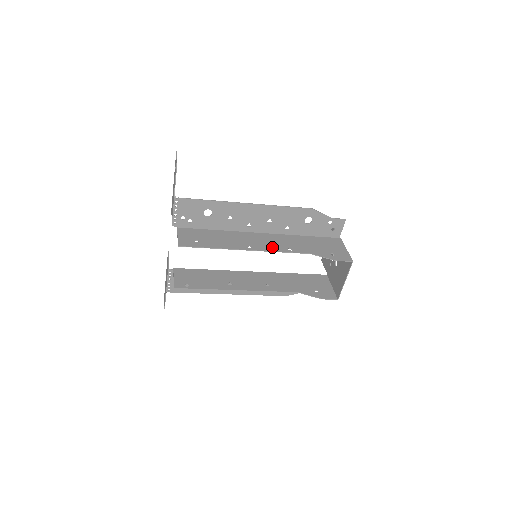
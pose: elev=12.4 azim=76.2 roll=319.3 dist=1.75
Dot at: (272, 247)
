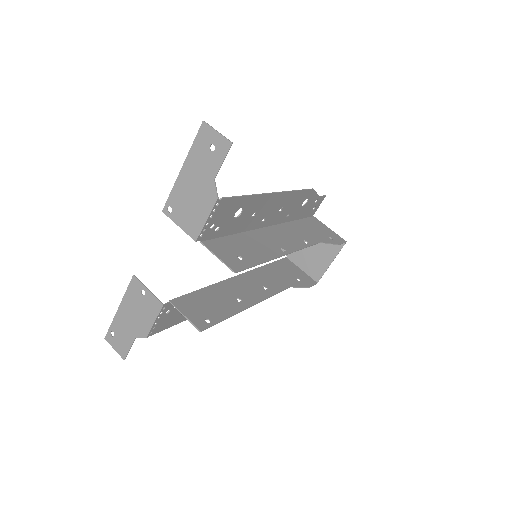
Dot at: (295, 244)
